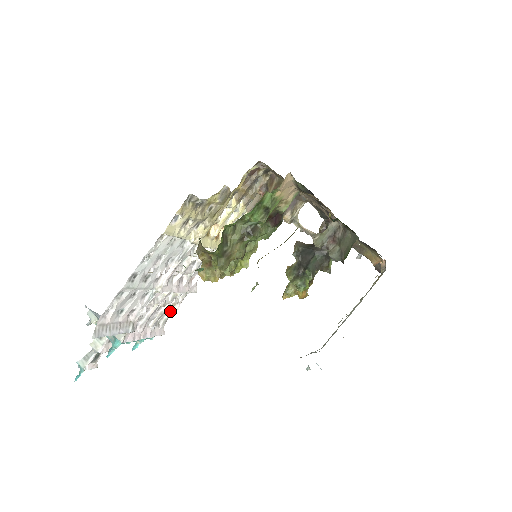
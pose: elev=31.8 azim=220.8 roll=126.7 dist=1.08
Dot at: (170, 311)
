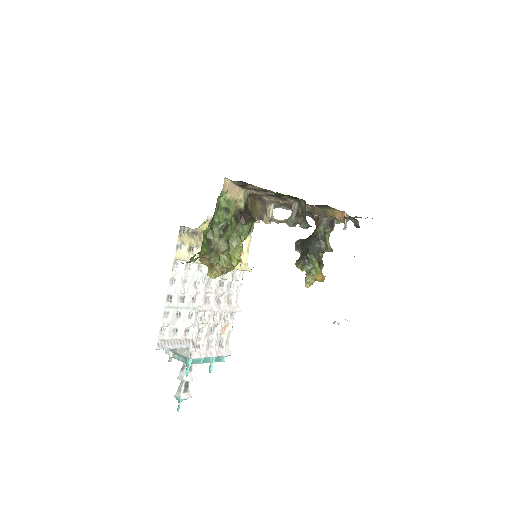
Dot at: (226, 333)
